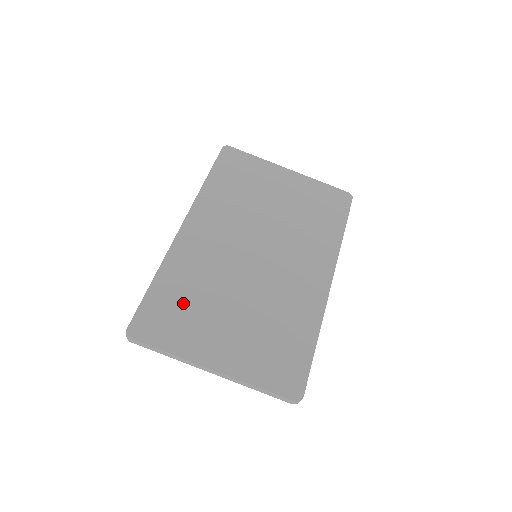
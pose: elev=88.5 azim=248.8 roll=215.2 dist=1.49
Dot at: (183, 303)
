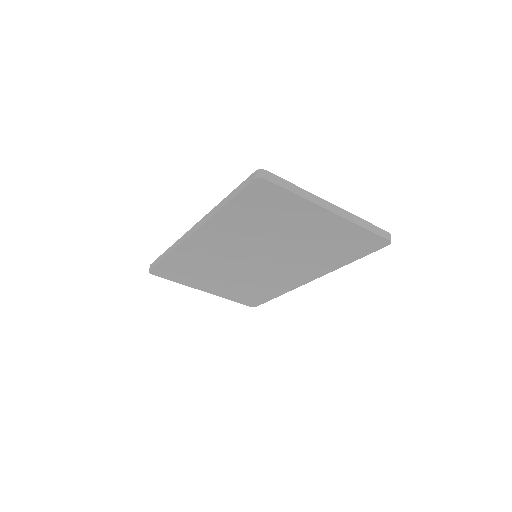
Dot at: (188, 269)
